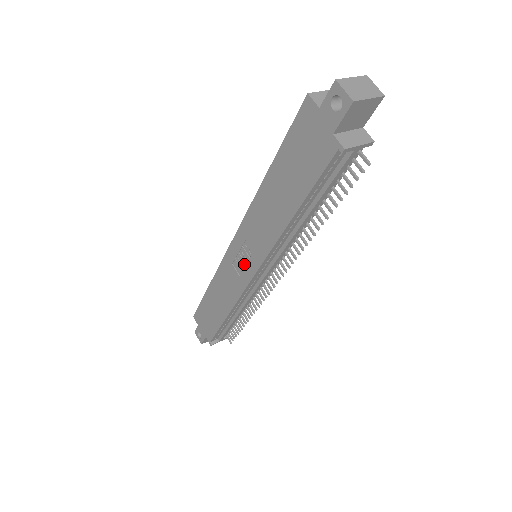
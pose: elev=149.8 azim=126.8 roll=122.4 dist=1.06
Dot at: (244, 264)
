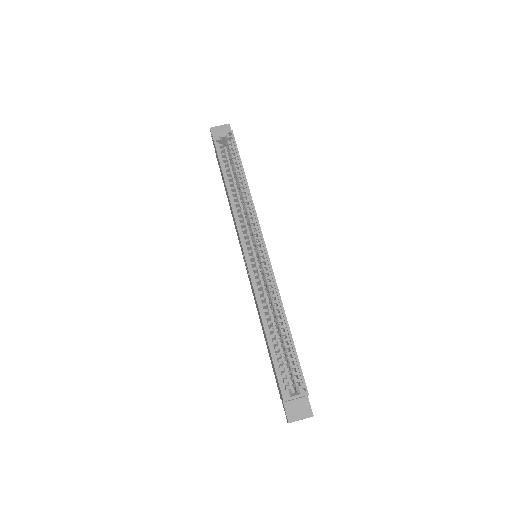
Dot at: occluded
